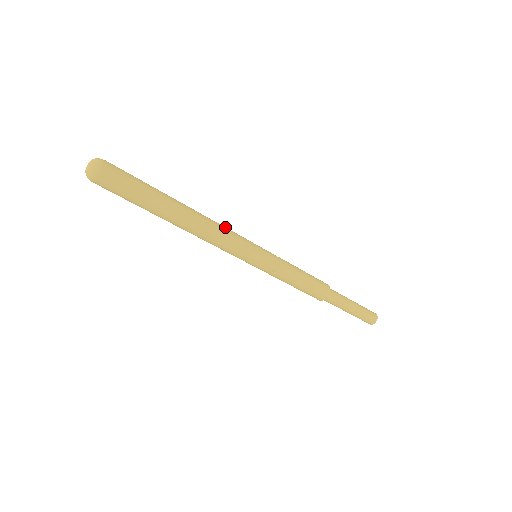
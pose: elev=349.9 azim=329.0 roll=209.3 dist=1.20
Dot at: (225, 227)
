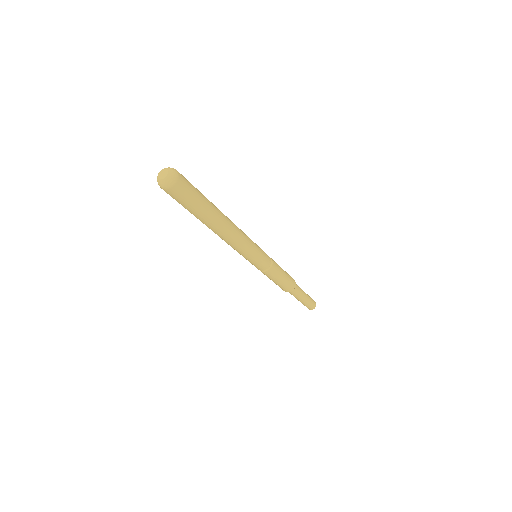
Dot at: (245, 234)
